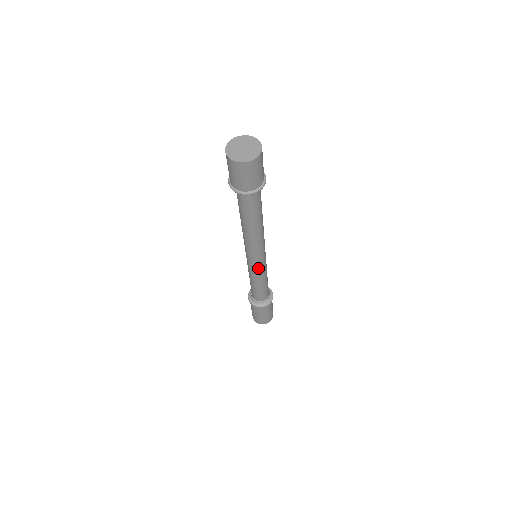
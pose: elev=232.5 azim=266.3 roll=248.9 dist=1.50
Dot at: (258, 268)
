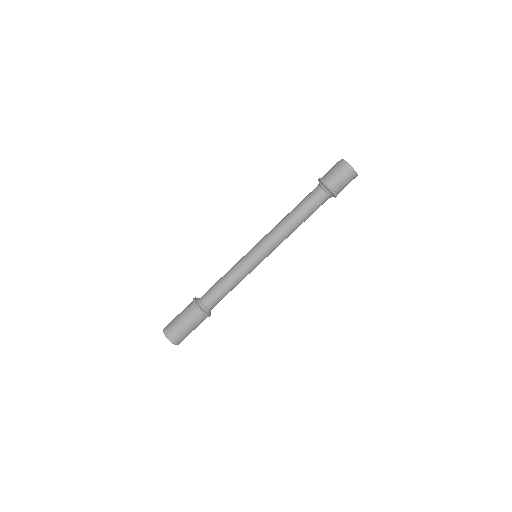
Dot at: (253, 264)
